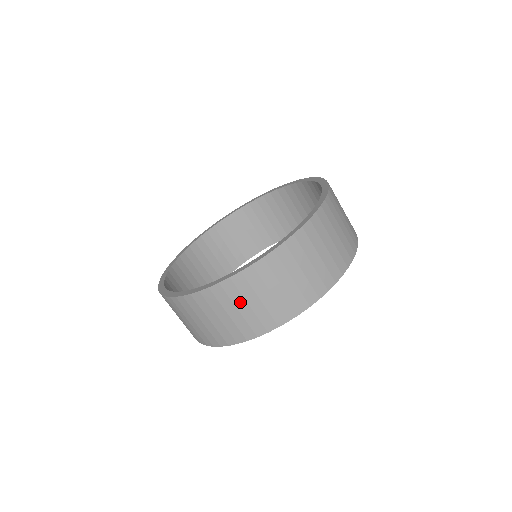
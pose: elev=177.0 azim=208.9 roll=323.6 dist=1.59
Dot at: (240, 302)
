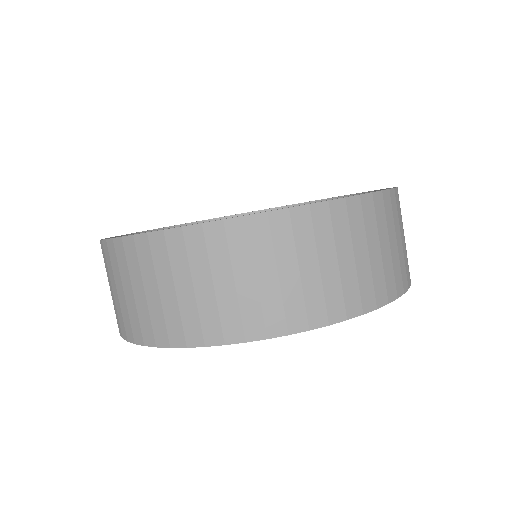
Dot at: (150, 279)
